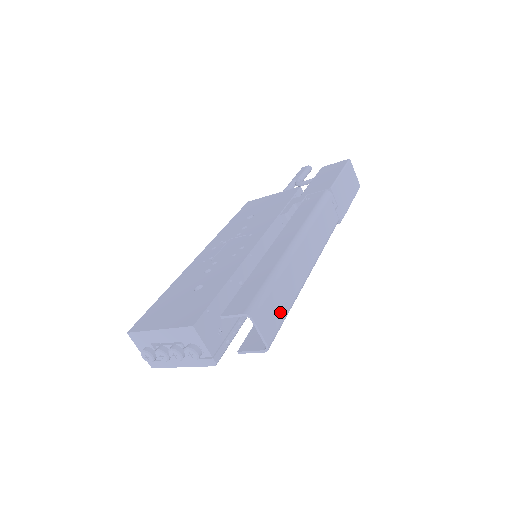
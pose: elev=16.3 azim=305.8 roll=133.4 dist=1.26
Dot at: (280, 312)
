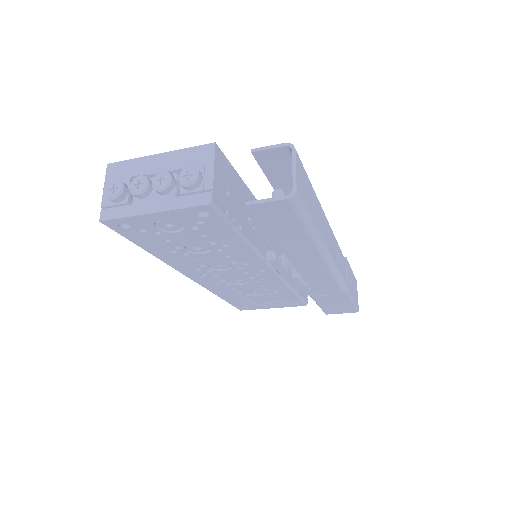
Dot at: (308, 203)
